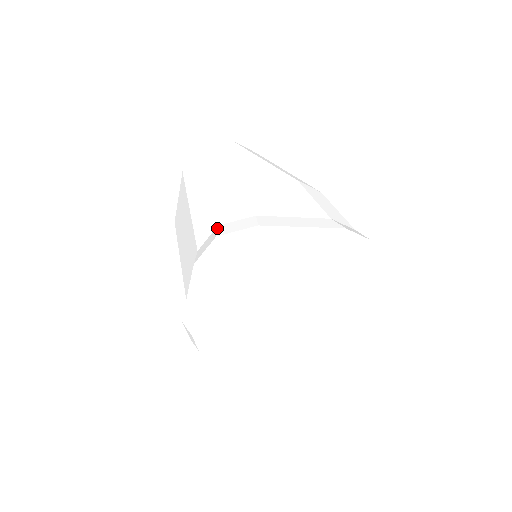
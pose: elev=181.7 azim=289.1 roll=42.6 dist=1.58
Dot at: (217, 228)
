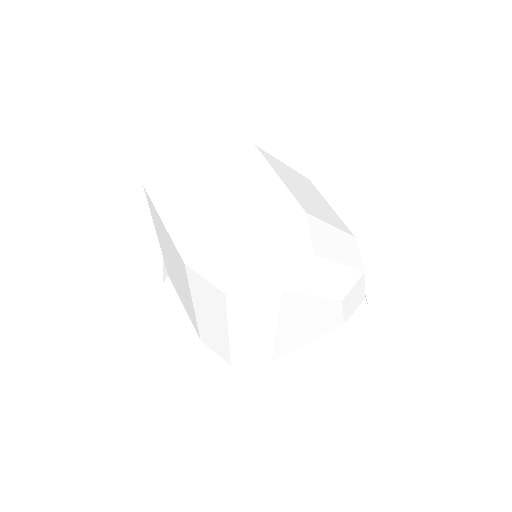
Dot at: (230, 370)
